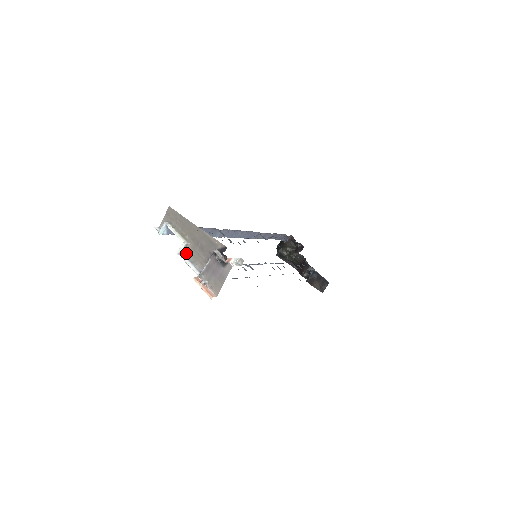
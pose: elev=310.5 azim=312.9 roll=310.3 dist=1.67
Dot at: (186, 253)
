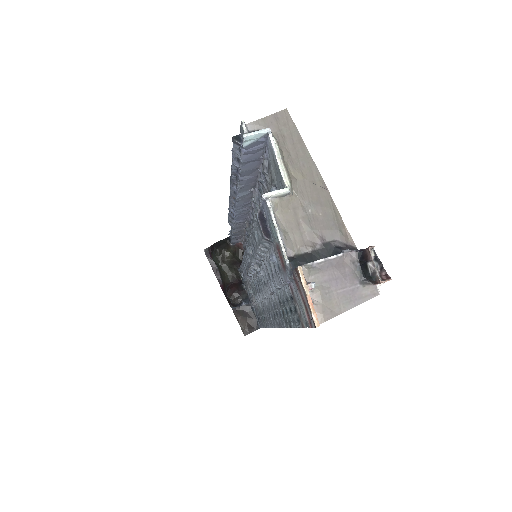
Dot at: (276, 206)
